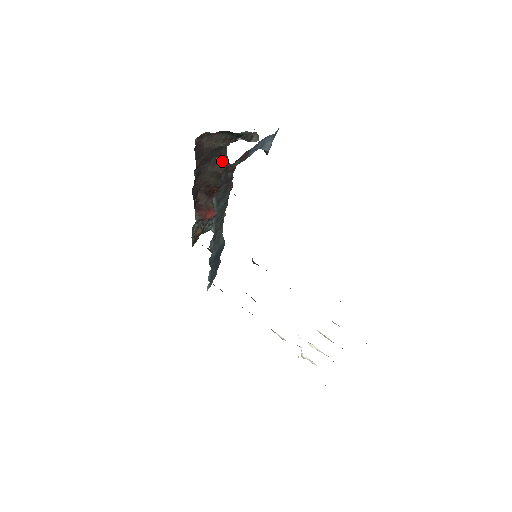
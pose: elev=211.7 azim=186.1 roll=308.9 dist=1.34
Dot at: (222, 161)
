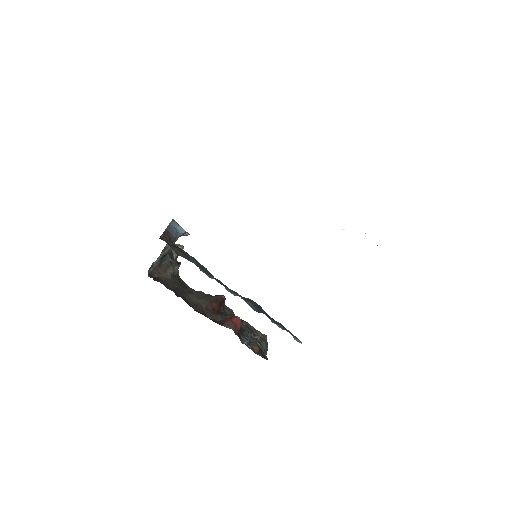
Dot at: occluded
